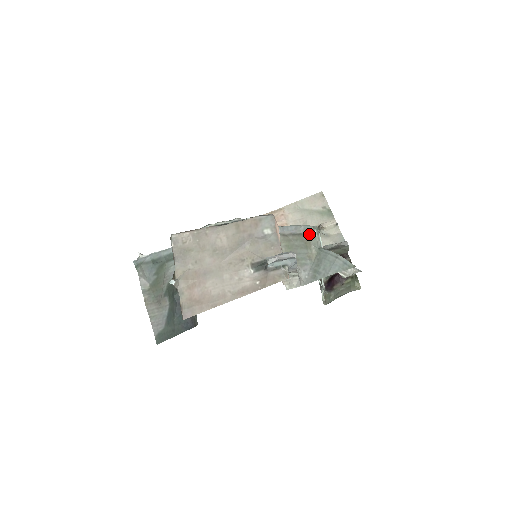
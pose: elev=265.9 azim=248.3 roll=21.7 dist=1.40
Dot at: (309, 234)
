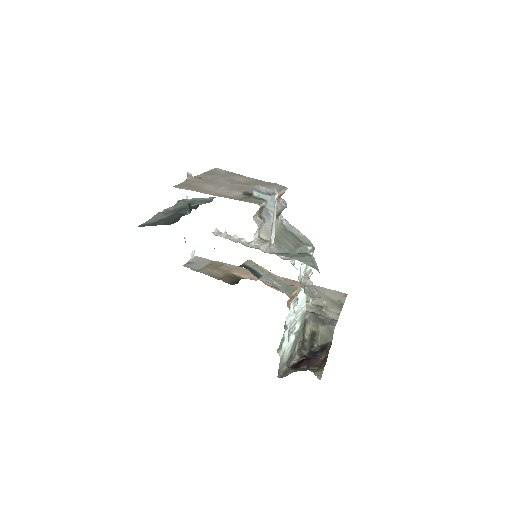
Dot at: (304, 244)
